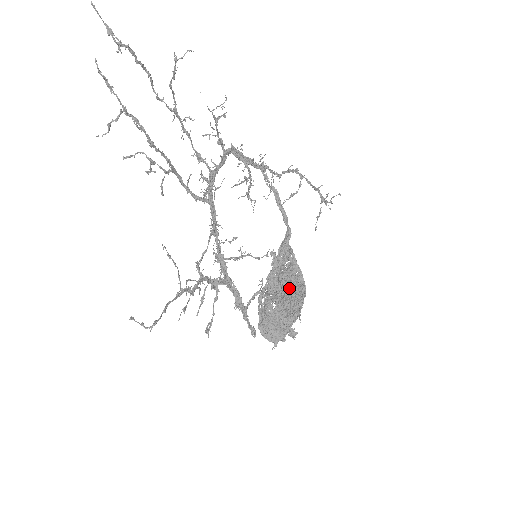
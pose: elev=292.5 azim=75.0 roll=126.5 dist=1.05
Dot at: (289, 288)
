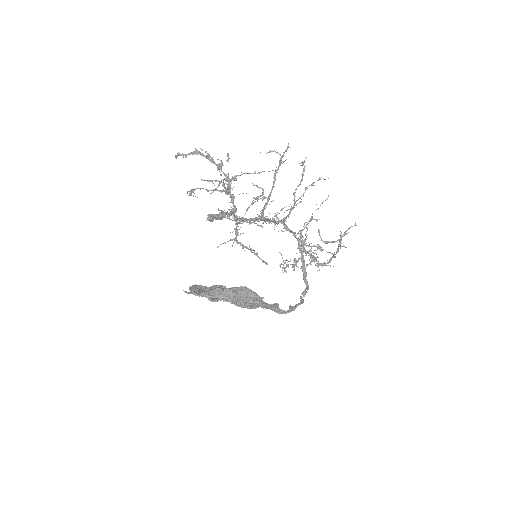
Dot at: occluded
